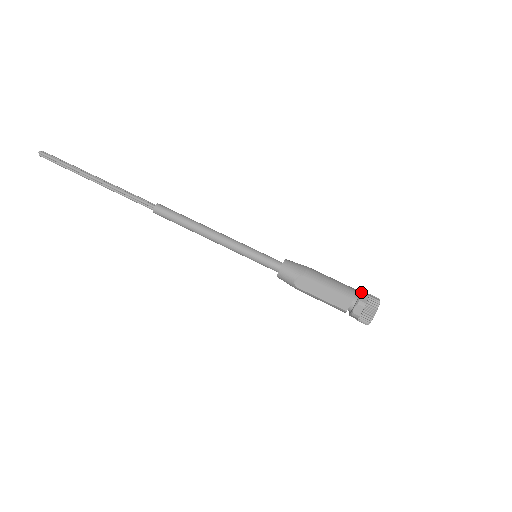
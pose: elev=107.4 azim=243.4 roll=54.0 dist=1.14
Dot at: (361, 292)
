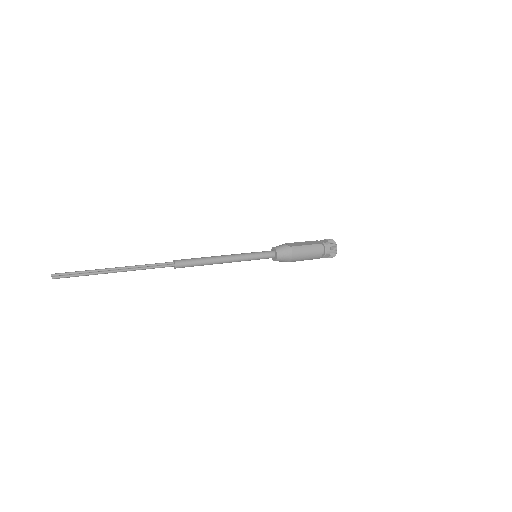
Dot at: occluded
